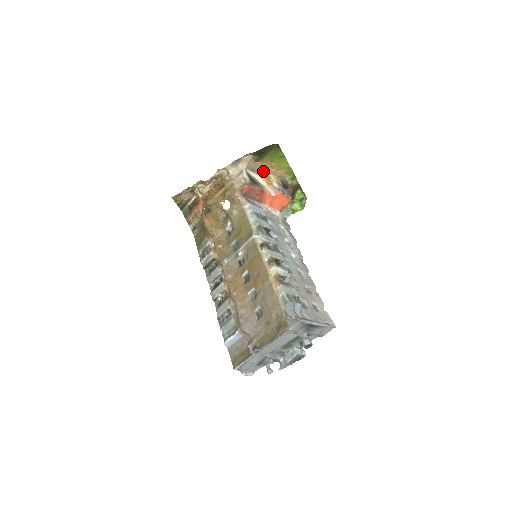
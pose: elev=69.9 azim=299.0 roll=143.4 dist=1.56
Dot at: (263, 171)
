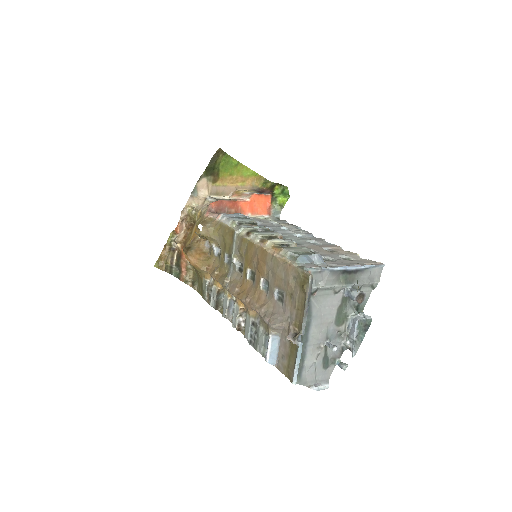
Dot at: (229, 190)
